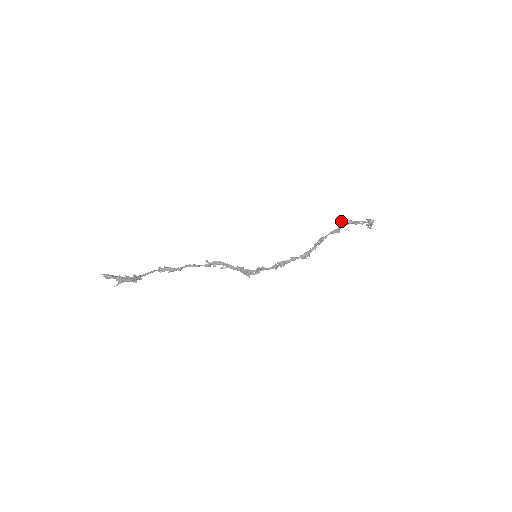
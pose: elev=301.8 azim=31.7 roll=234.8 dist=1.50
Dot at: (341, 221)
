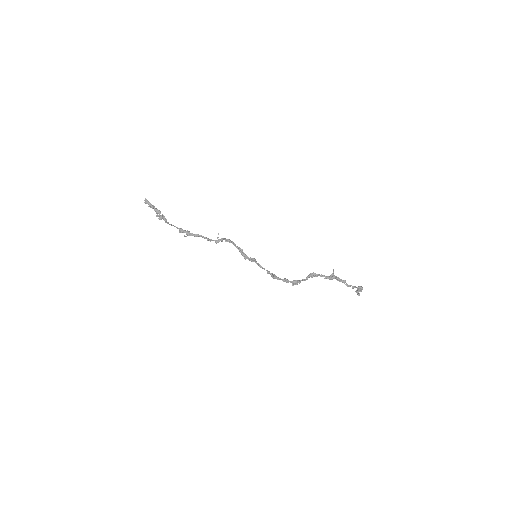
Dot at: occluded
